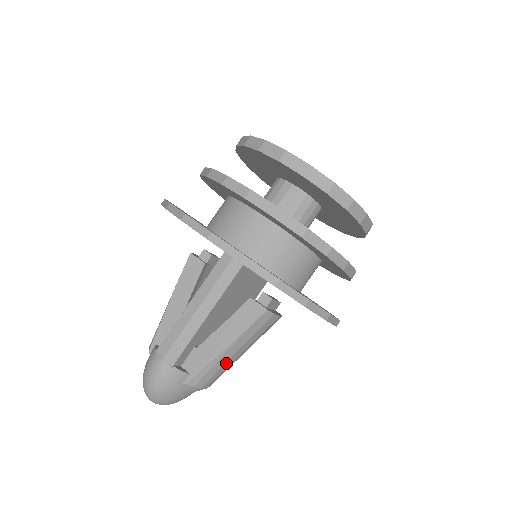
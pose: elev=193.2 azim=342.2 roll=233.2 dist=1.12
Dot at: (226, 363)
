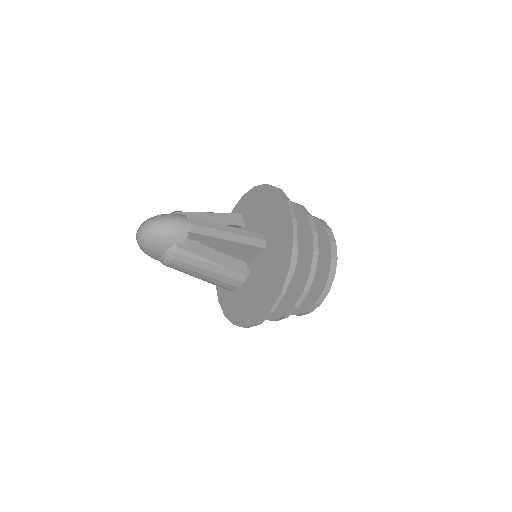
Dot at: (198, 268)
